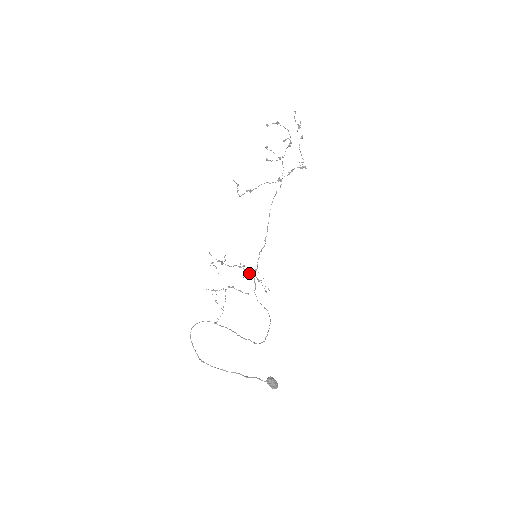
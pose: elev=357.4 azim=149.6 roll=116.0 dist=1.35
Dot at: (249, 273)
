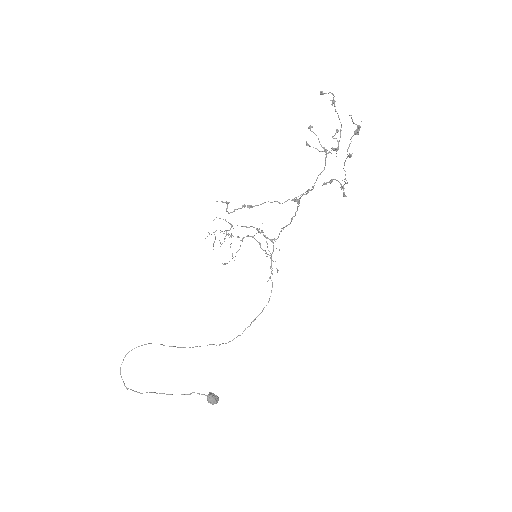
Dot at: (266, 241)
